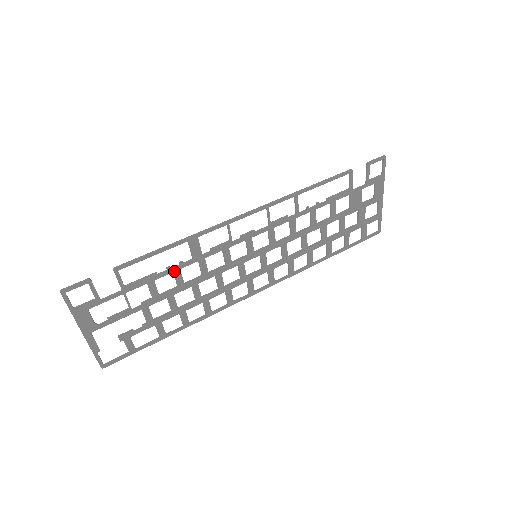
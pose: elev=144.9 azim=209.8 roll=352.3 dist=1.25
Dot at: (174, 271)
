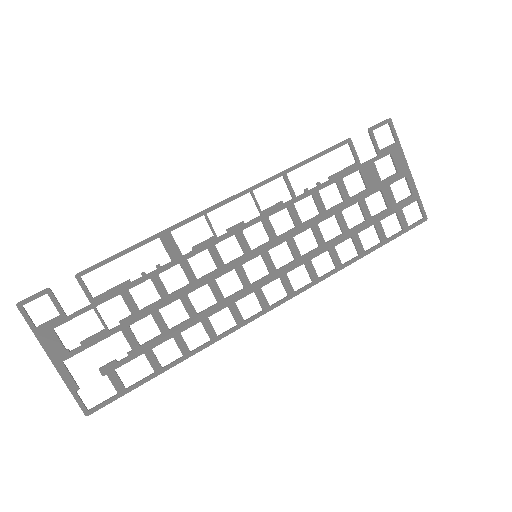
Dot at: (151, 277)
